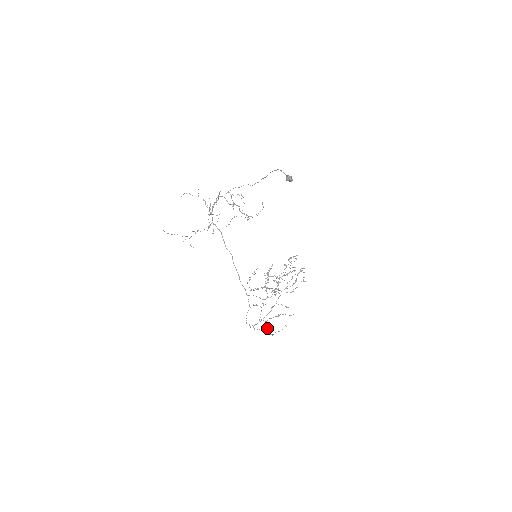
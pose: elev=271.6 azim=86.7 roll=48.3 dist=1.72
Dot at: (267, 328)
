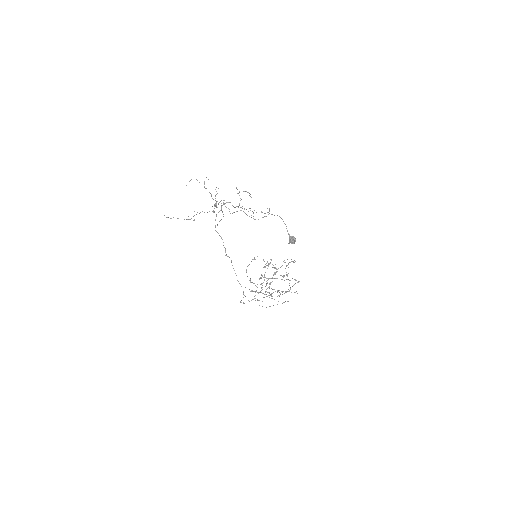
Dot at: occluded
